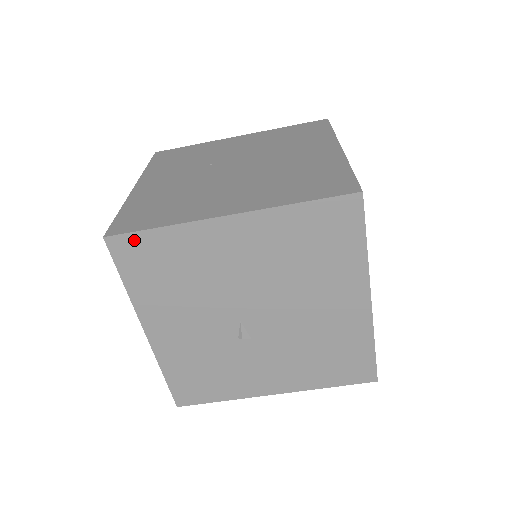
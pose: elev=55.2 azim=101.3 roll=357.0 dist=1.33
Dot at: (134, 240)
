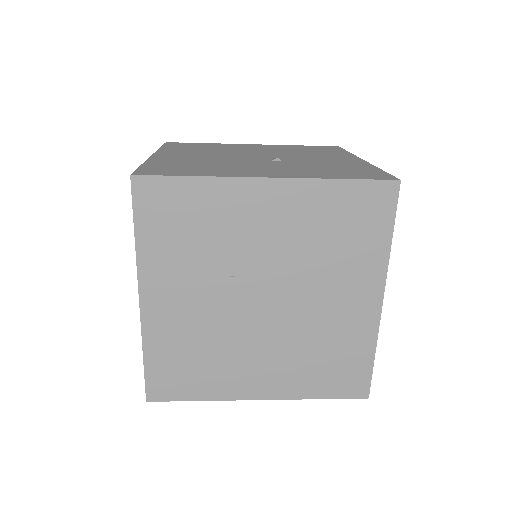
Dot at: occluded
